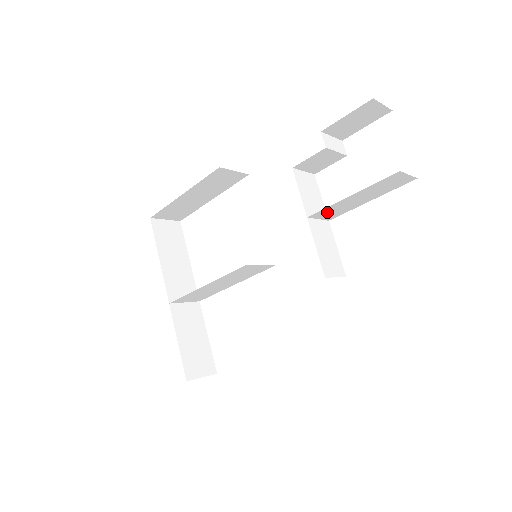
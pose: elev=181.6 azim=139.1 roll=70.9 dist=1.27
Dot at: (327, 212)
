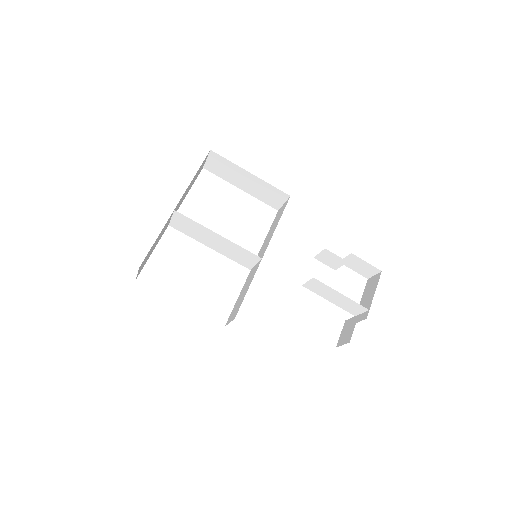
Dot at: (318, 285)
